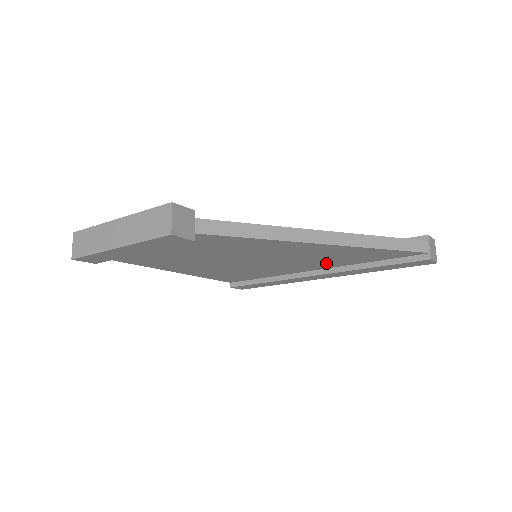
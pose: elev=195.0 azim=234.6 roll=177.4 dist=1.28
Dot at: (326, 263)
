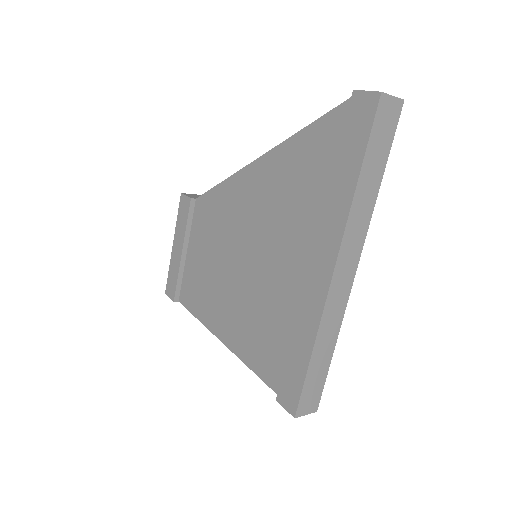
Dot at: (303, 220)
